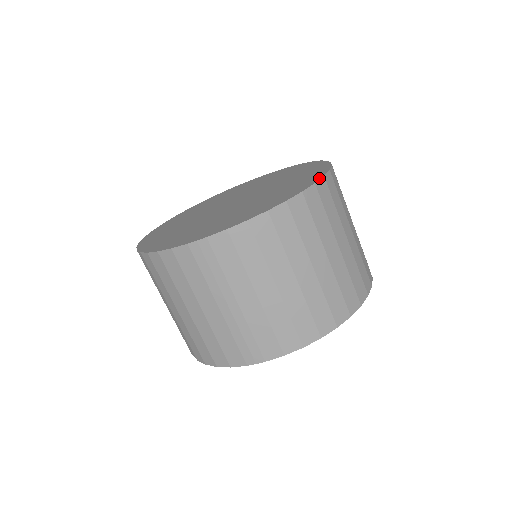
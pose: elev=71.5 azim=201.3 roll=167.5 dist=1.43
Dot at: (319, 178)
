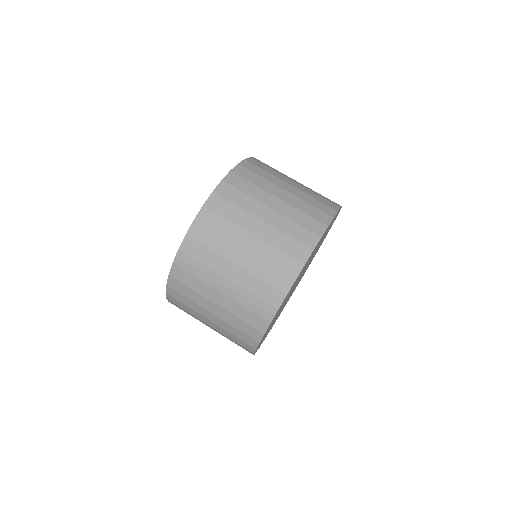
Dot at: (235, 167)
